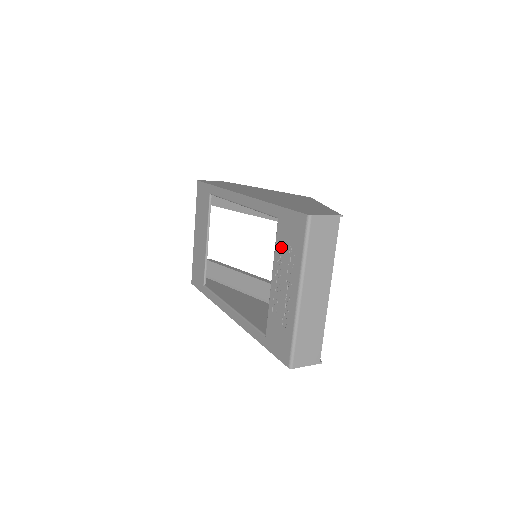
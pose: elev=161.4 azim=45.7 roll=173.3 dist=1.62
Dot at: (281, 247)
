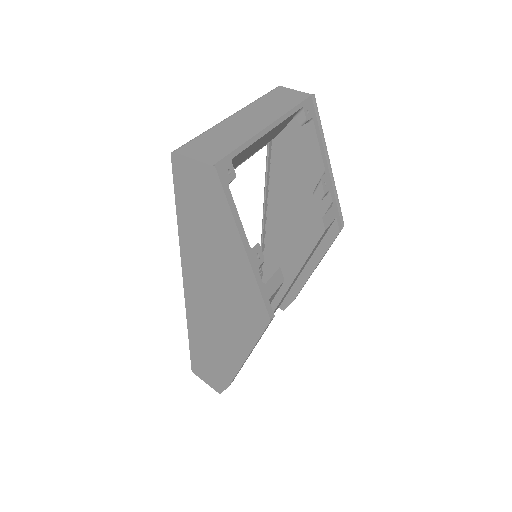
Dot at: occluded
